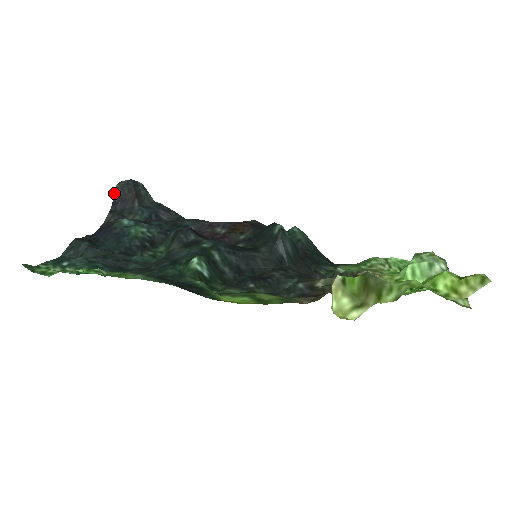
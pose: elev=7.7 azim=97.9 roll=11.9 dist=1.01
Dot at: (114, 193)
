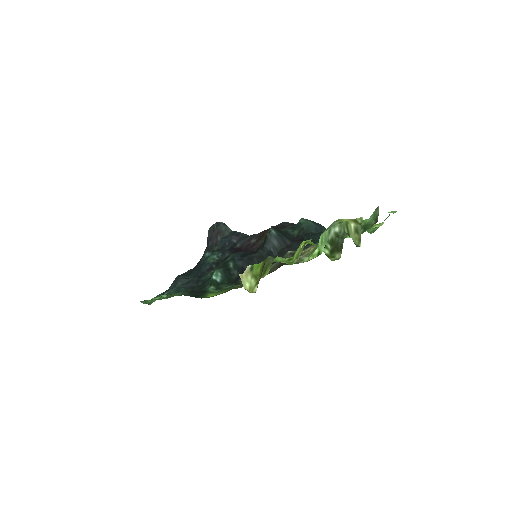
Dot at: occluded
